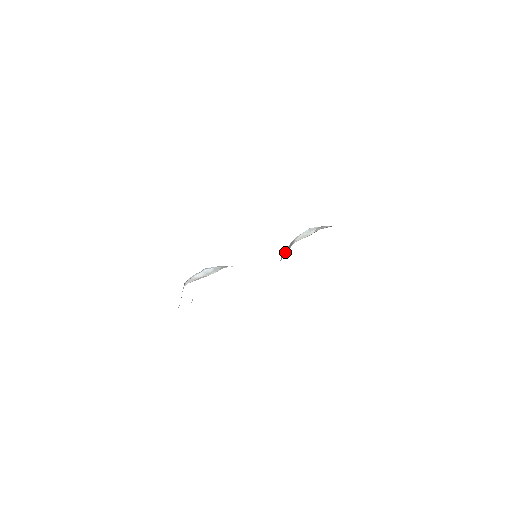
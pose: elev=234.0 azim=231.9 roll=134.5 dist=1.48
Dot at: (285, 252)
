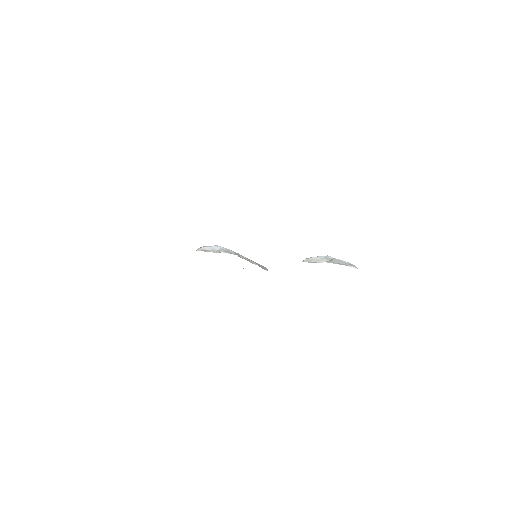
Dot at: occluded
